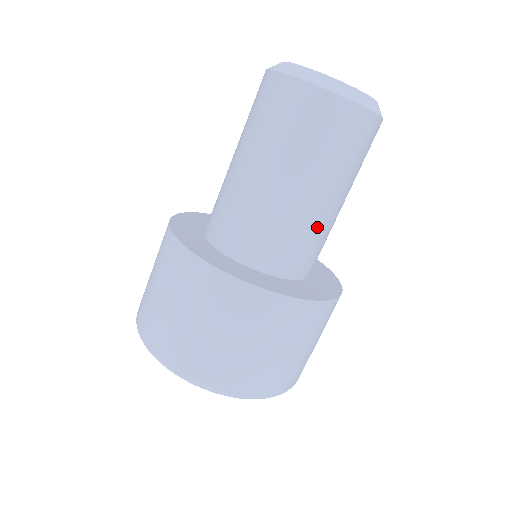
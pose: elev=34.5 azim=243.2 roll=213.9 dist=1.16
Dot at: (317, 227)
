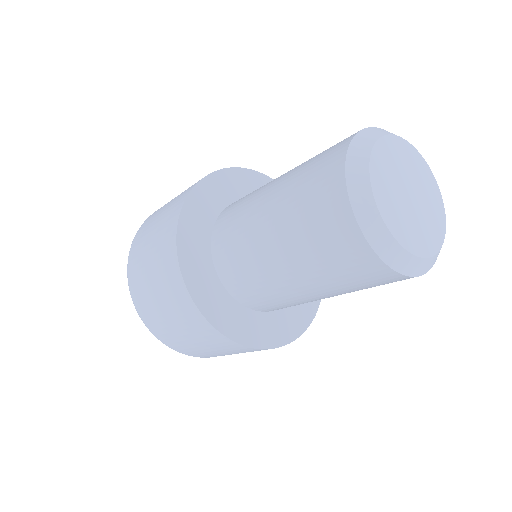
Dot at: (302, 302)
